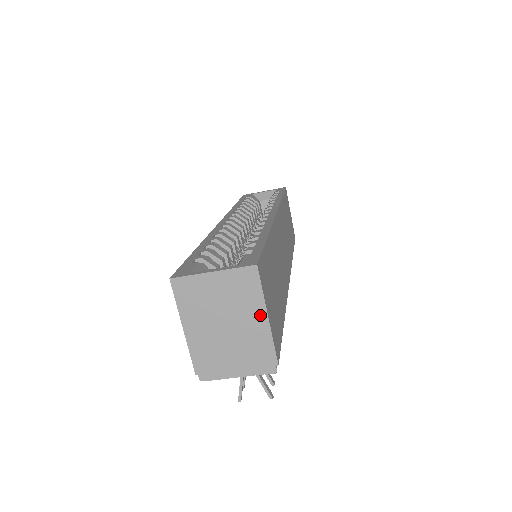
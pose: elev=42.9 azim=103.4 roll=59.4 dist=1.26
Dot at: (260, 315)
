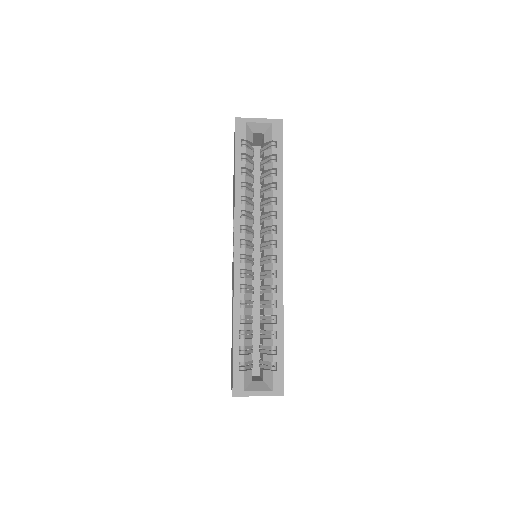
Dot at: occluded
